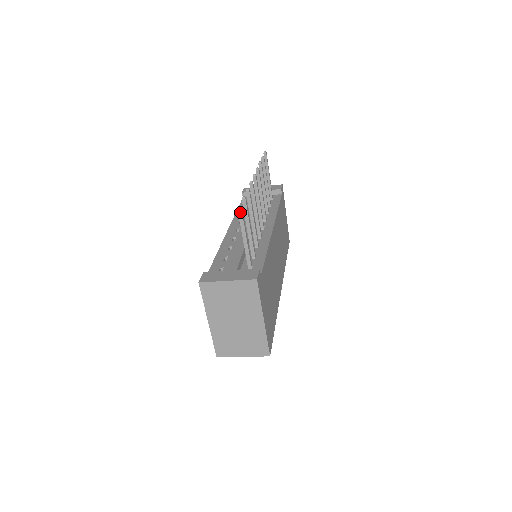
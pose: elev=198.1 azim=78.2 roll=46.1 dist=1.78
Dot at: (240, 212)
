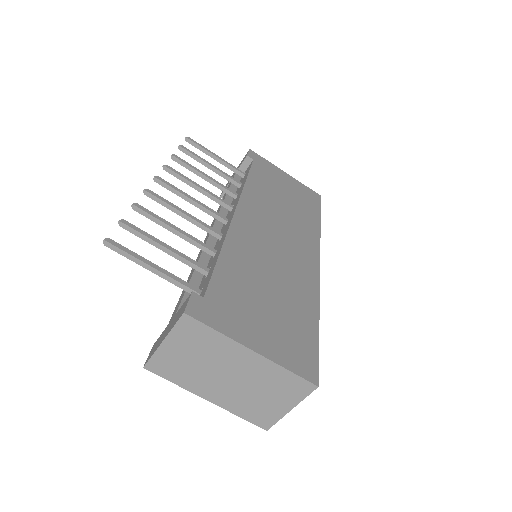
Dot at: (111, 246)
